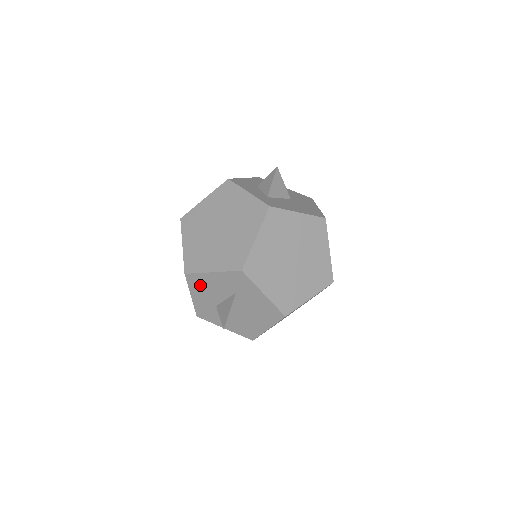
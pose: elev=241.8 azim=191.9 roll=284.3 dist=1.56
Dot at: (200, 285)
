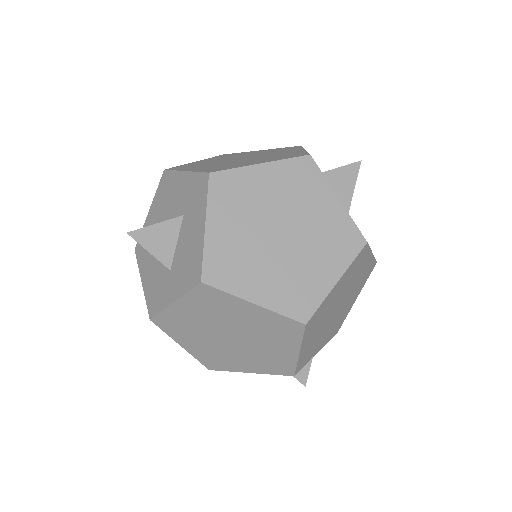
Dot at: (165, 193)
